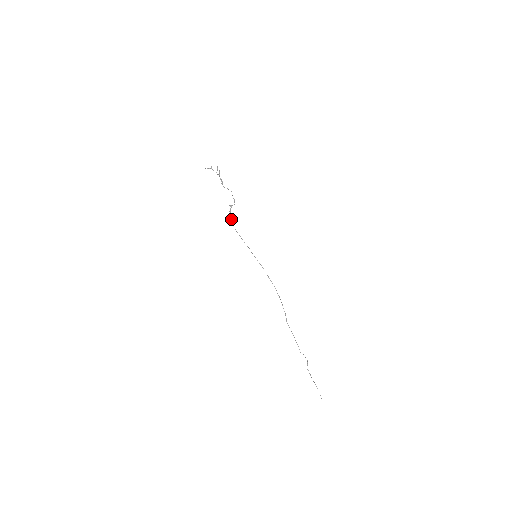
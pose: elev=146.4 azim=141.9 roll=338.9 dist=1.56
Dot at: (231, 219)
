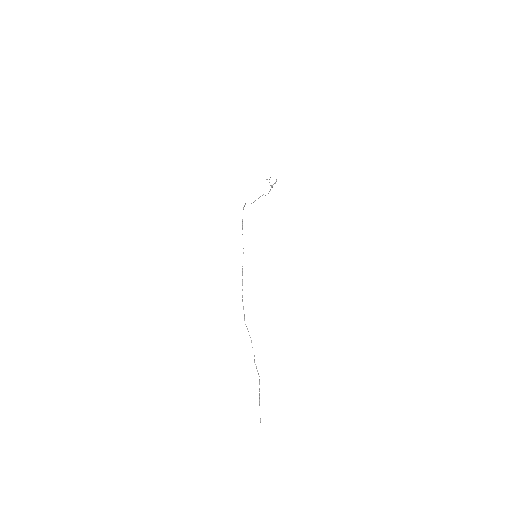
Dot at: occluded
